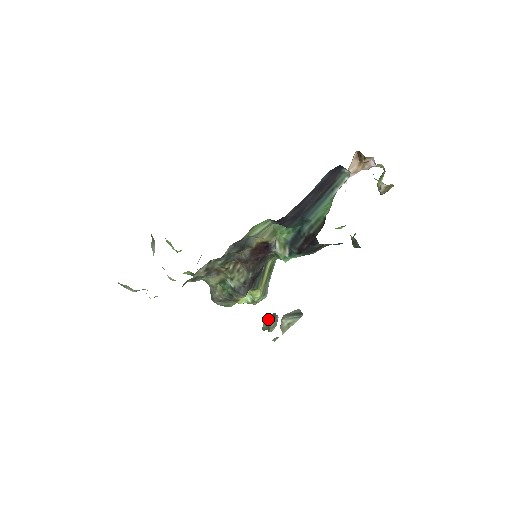
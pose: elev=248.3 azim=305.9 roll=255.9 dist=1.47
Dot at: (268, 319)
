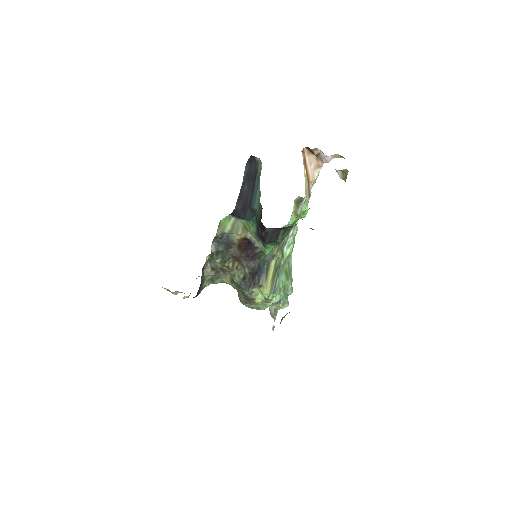
Dot at: occluded
